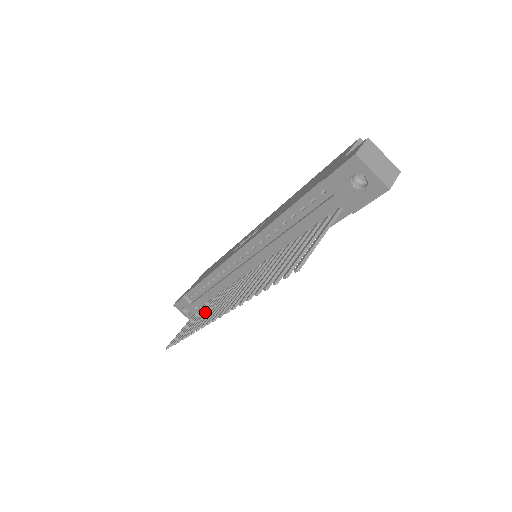
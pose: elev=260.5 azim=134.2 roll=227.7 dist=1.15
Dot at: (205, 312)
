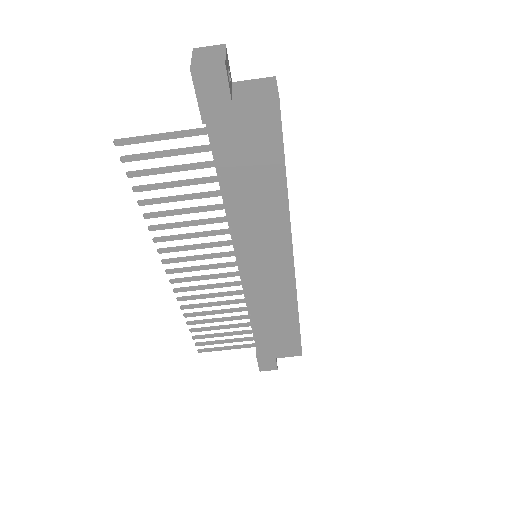
Dot at: (216, 311)
